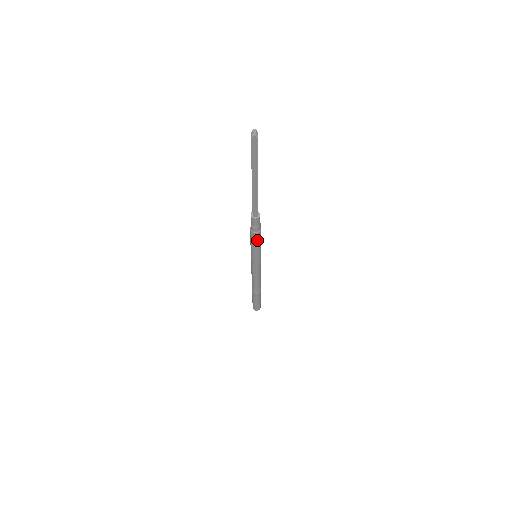
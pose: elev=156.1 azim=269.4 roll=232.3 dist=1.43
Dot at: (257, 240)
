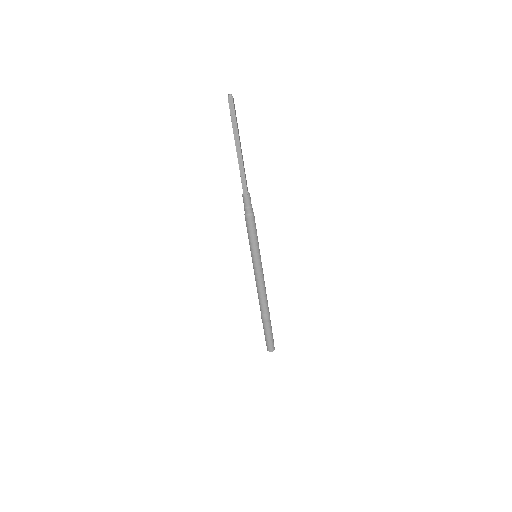
Dot at: (252, 226)
